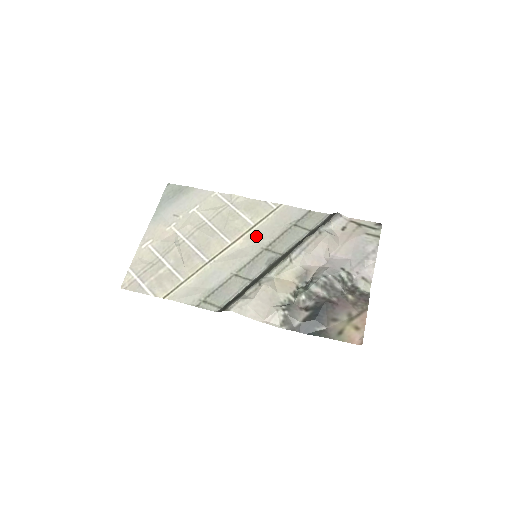
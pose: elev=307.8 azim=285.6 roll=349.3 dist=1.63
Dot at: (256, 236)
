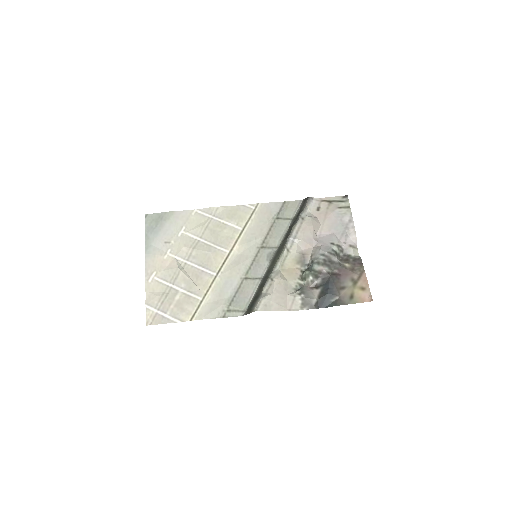
Dot at: (248, 238)
